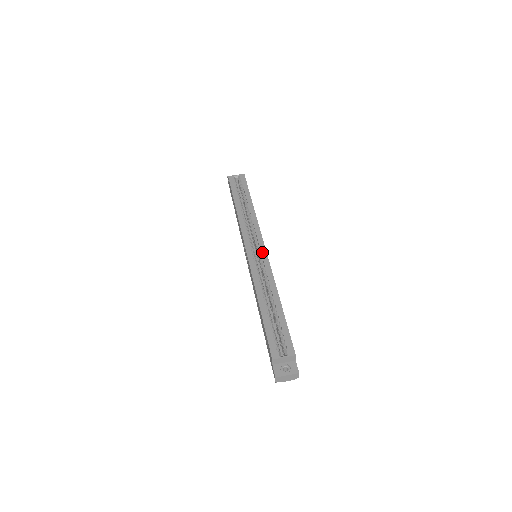
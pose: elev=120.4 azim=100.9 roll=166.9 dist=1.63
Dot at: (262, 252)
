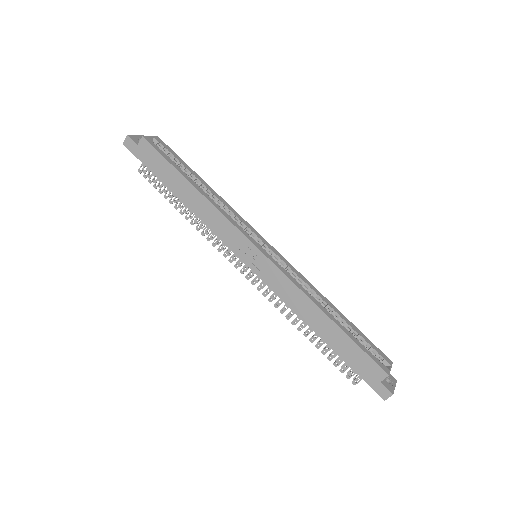
Dot at: (273, 250)
